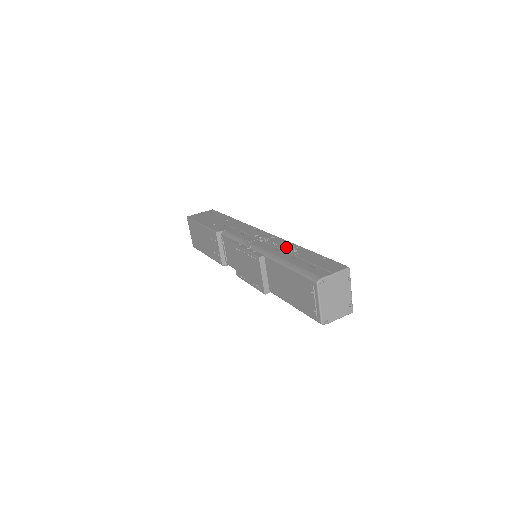
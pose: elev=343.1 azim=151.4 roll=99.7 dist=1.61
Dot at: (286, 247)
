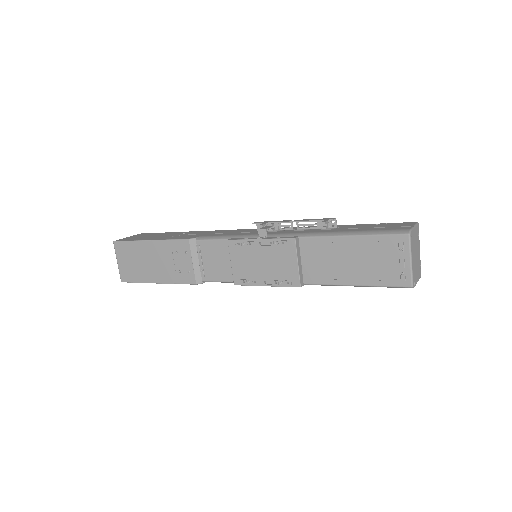
Dot at: (330, 219)
